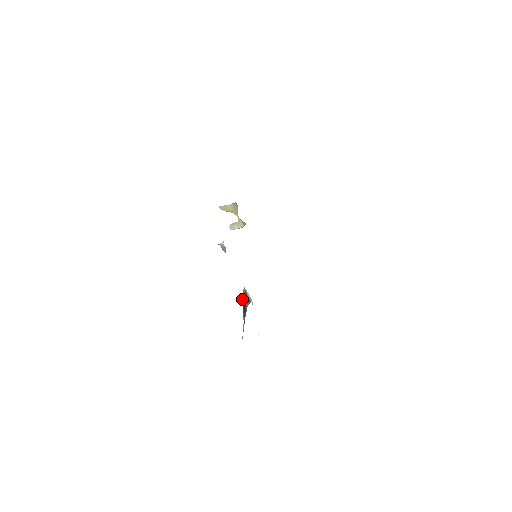
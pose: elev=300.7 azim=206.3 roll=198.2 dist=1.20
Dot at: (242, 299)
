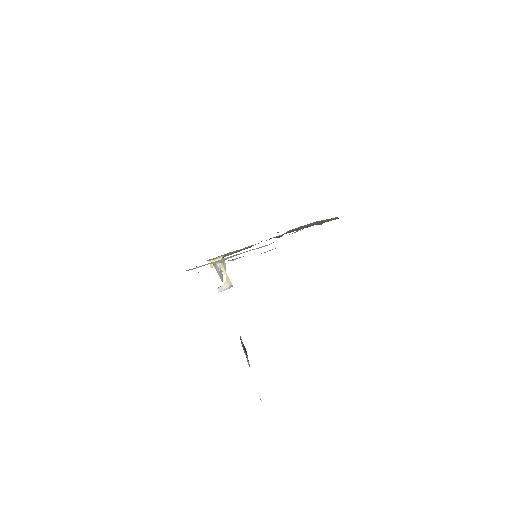
Dot at: (241, 340)
